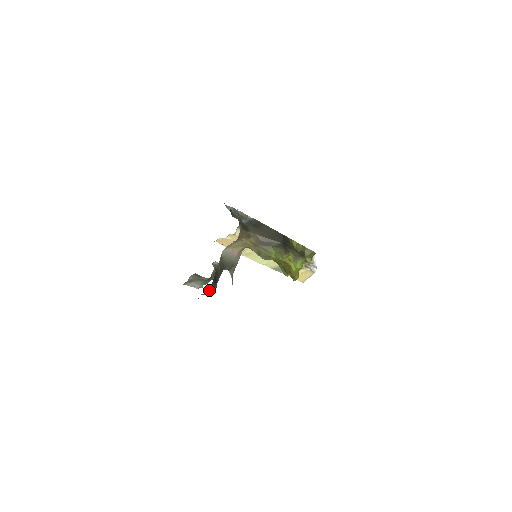
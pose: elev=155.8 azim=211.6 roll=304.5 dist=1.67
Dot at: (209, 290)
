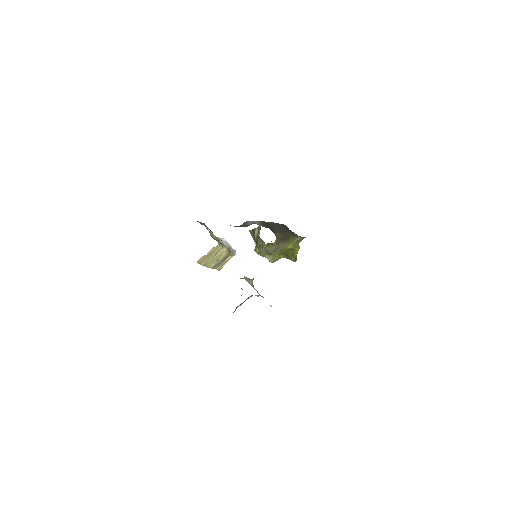
Dot at: occluded
